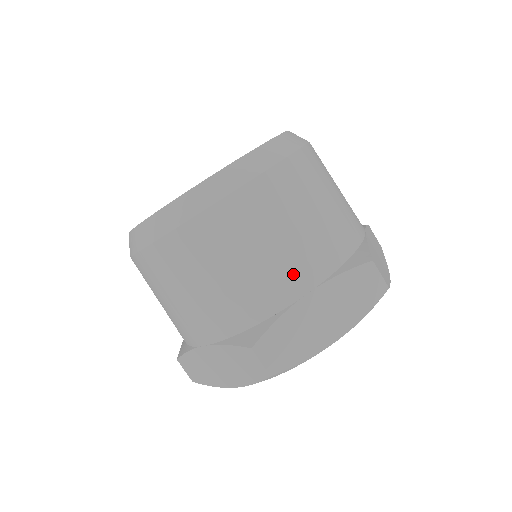
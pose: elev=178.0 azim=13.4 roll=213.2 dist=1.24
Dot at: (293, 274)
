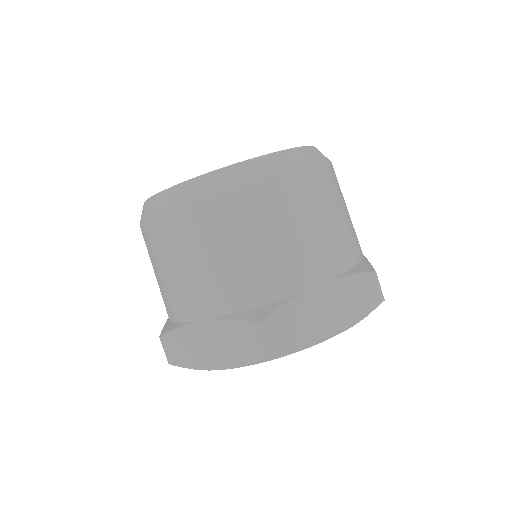
Dot at: (309, 264)
